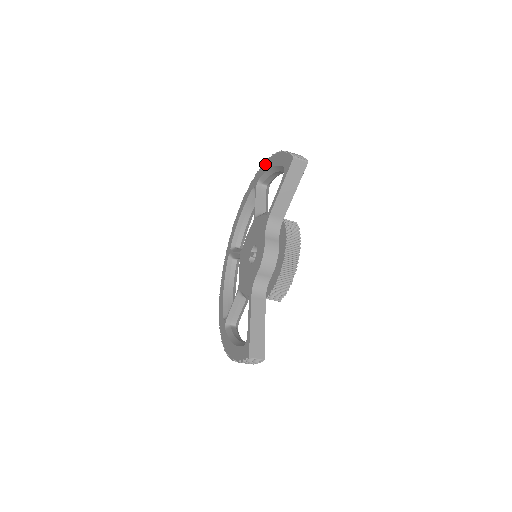
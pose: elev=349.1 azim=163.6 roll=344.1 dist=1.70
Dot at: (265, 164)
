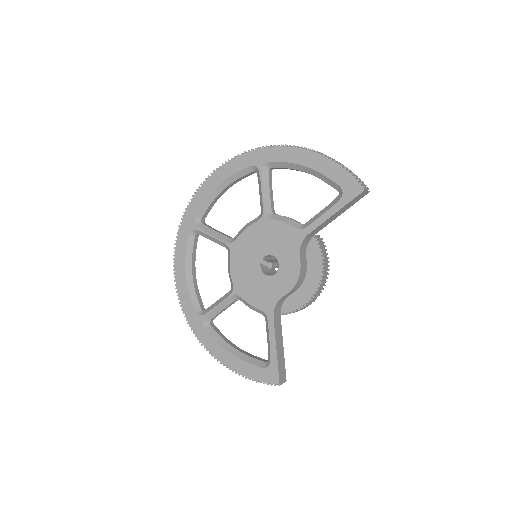
Dot at: (286, 150)
